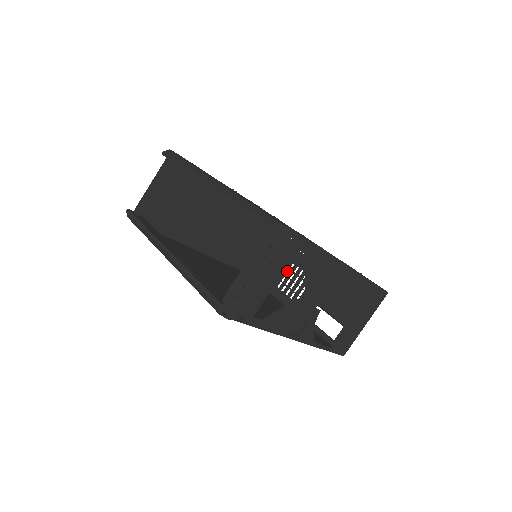
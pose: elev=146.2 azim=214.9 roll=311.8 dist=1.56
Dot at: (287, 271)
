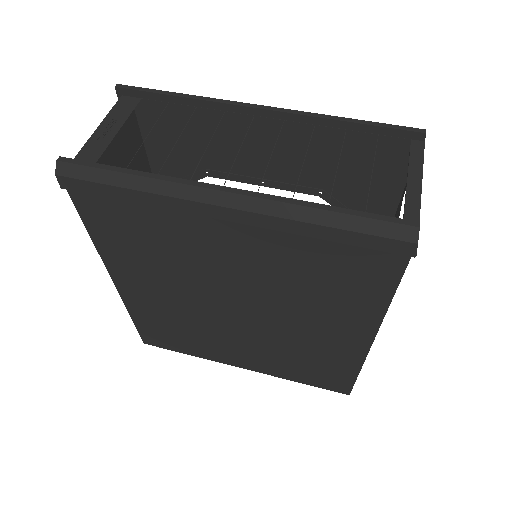
Dot at: occluded
